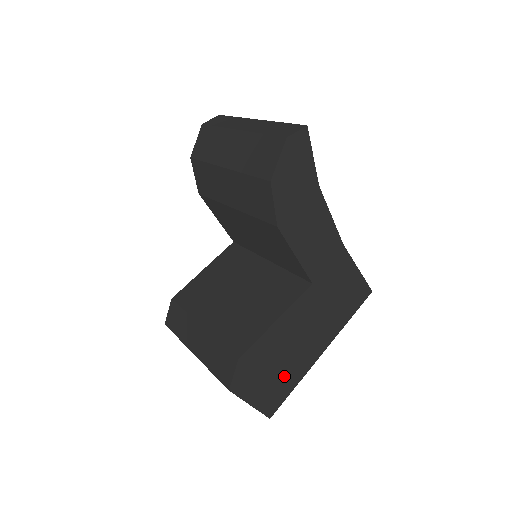
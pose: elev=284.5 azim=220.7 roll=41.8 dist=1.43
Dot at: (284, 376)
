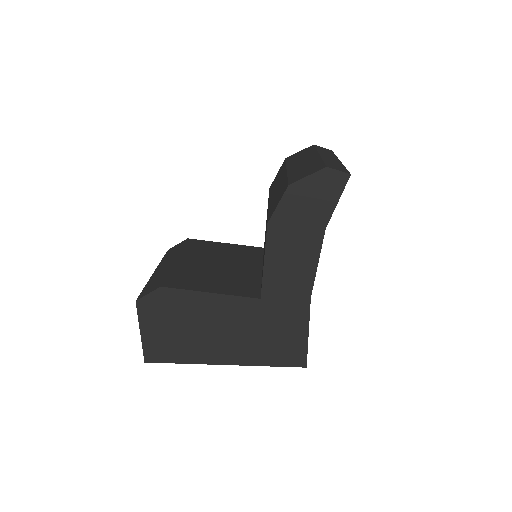
Dot at: (181, 343)
